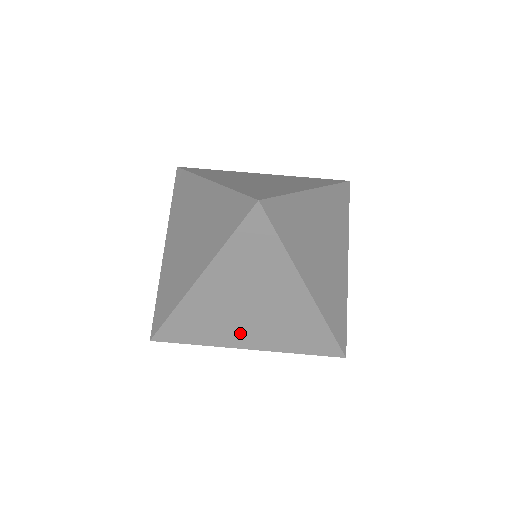
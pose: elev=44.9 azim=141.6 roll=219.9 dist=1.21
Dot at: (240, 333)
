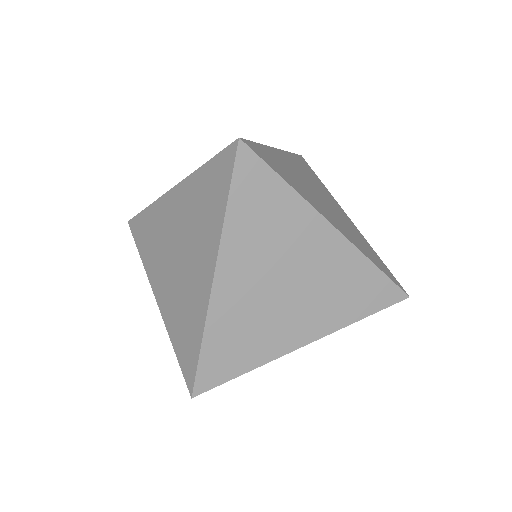
Dot at: (289, 327)
